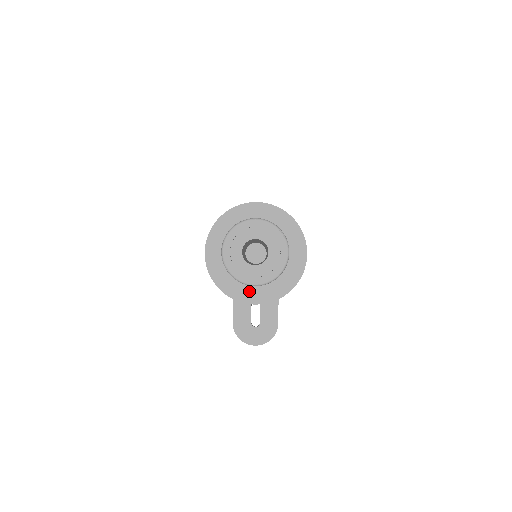
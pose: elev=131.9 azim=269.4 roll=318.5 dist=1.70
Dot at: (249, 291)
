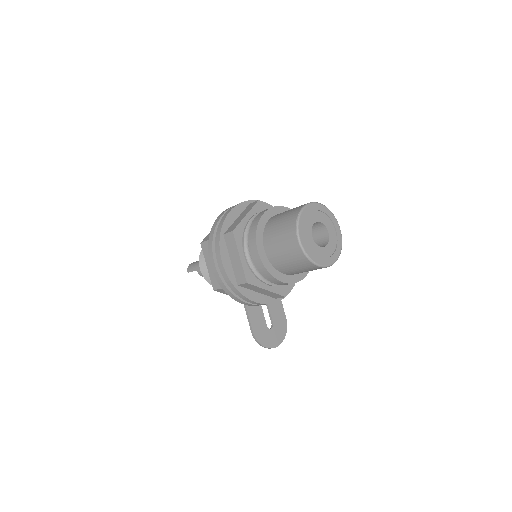
Dot at: (278, 287)
